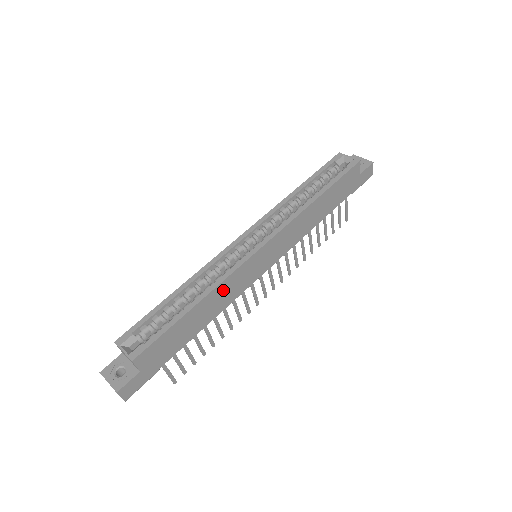
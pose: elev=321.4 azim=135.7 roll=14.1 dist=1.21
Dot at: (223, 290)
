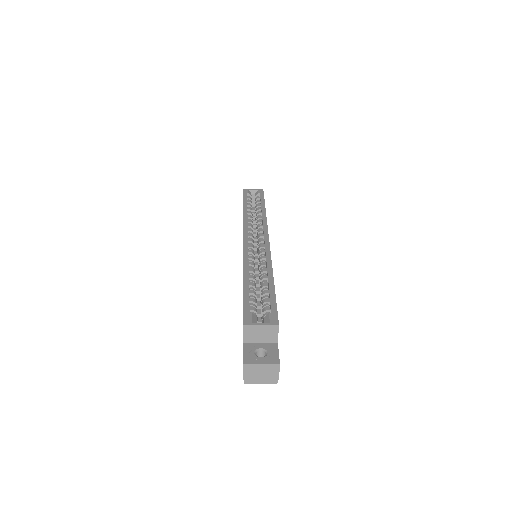
Dot at: occluded
